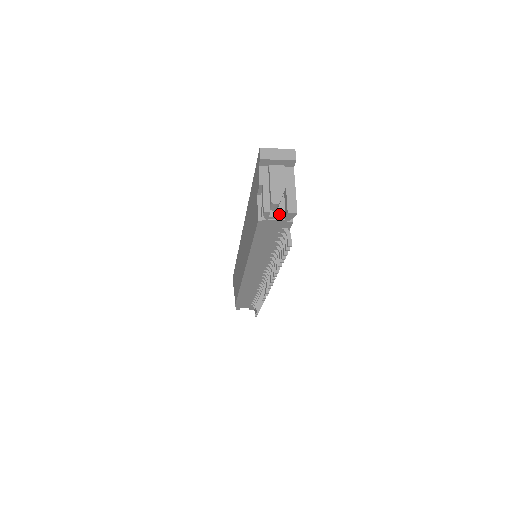
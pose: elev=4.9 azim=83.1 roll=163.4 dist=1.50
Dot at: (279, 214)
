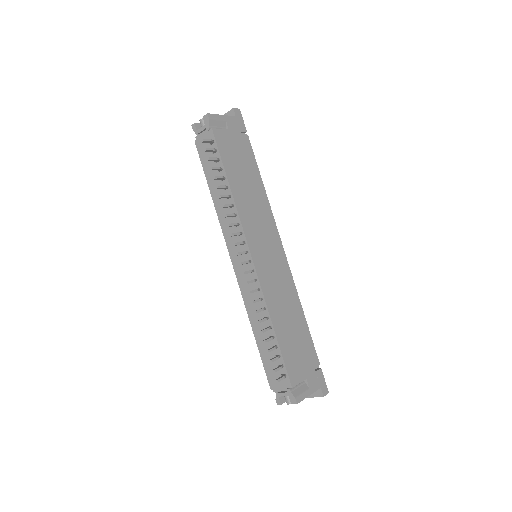
Dot at: (204, 127)
